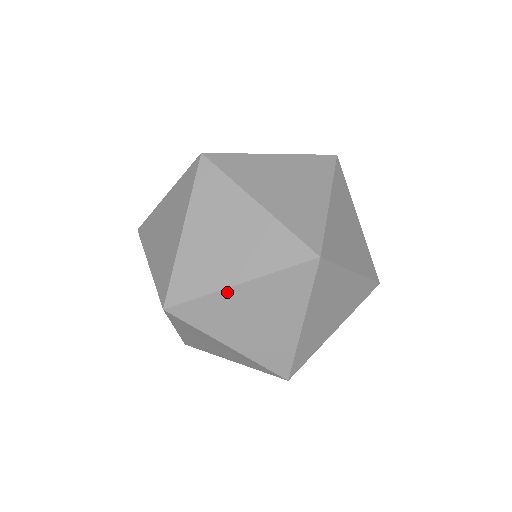
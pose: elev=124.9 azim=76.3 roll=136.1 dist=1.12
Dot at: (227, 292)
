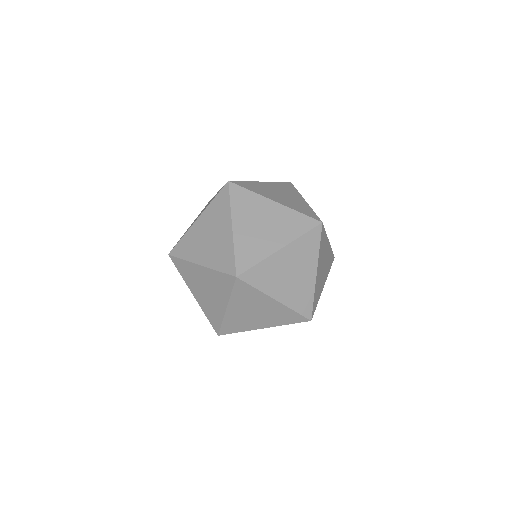
Dot at: (274, 256)
